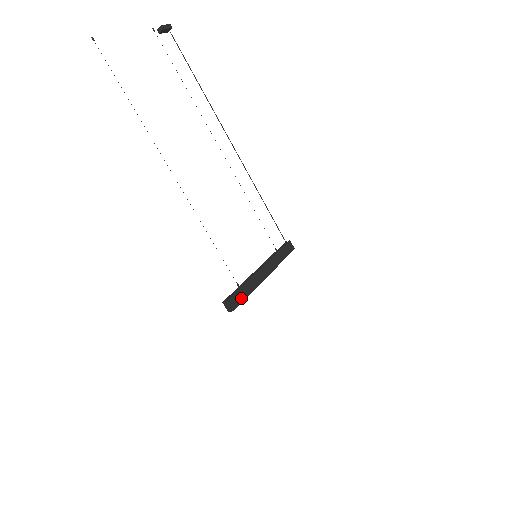
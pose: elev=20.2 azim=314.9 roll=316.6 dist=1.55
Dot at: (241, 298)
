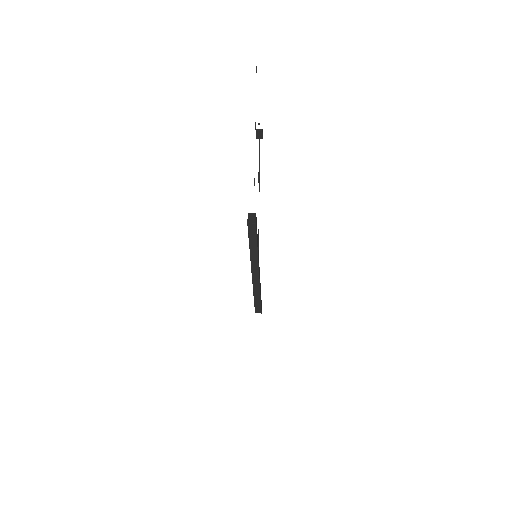
Dot at: occluded
